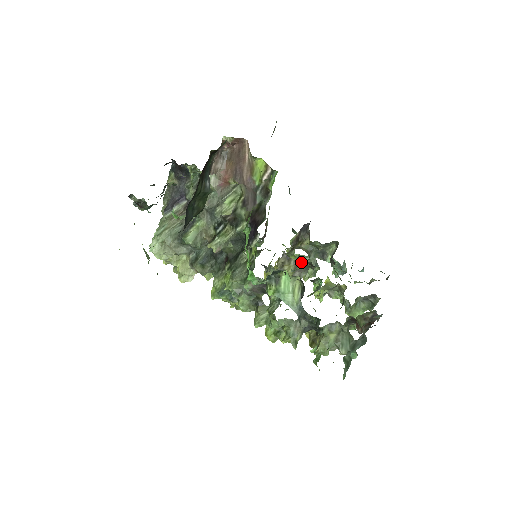
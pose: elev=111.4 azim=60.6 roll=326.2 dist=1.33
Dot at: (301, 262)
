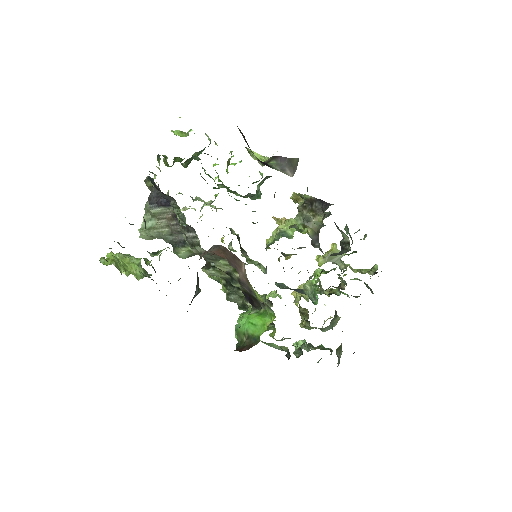
Dot at: occluded
